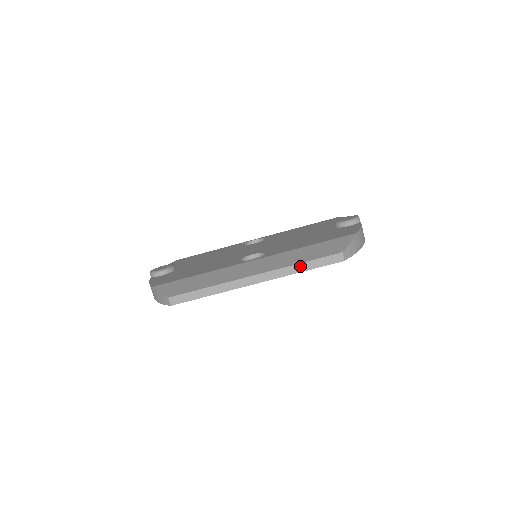
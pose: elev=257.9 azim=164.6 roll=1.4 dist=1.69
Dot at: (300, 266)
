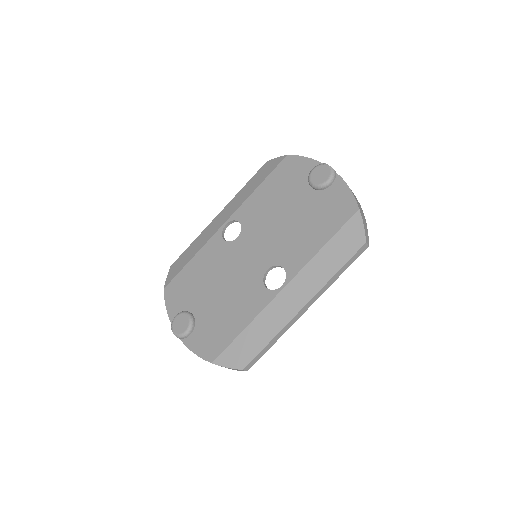
Dot at: (336, 275)
